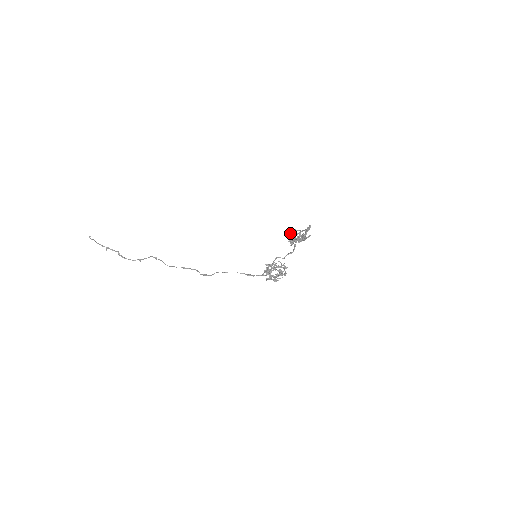
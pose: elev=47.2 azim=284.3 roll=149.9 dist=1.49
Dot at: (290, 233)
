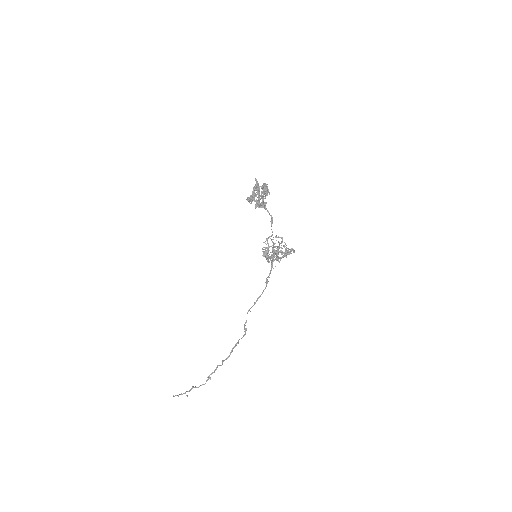
Dot at: (255, 204)
